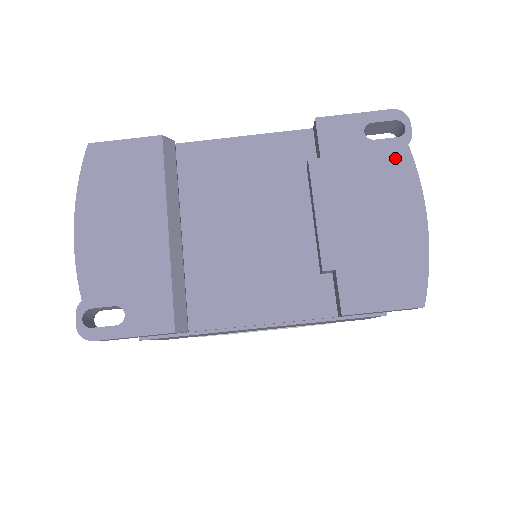
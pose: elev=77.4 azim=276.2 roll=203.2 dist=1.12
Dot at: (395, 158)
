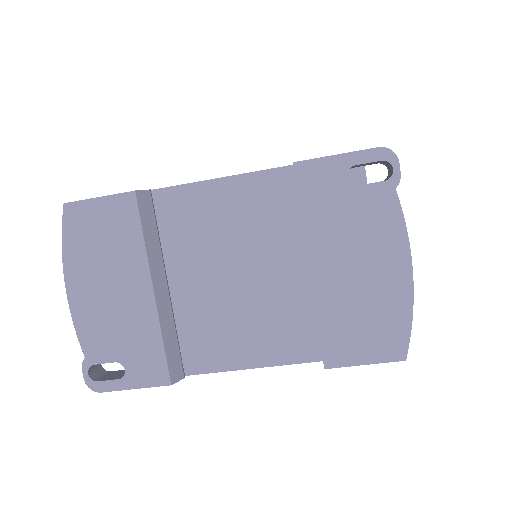
Dot at: (380, 206)
